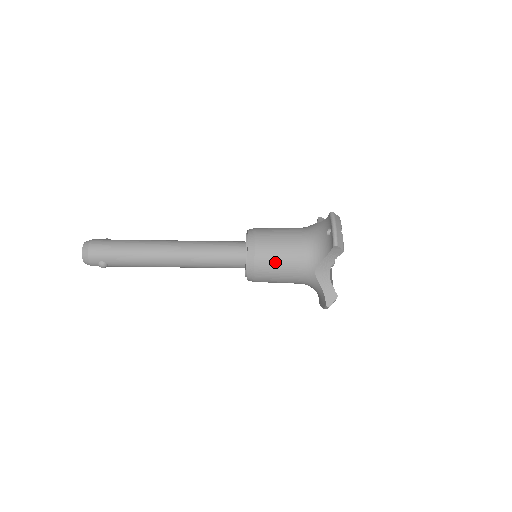
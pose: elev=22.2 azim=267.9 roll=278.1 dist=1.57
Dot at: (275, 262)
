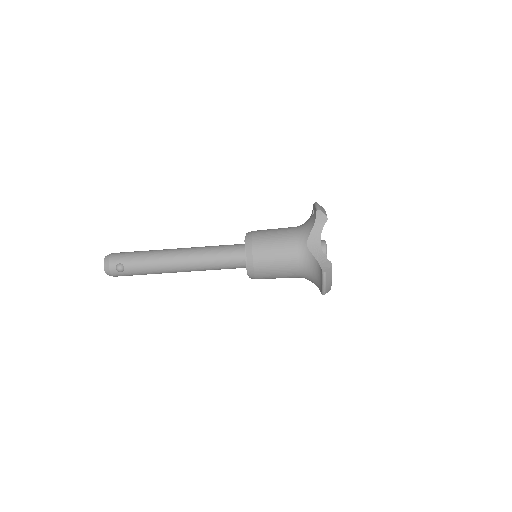
Dot at: (270, 241)
